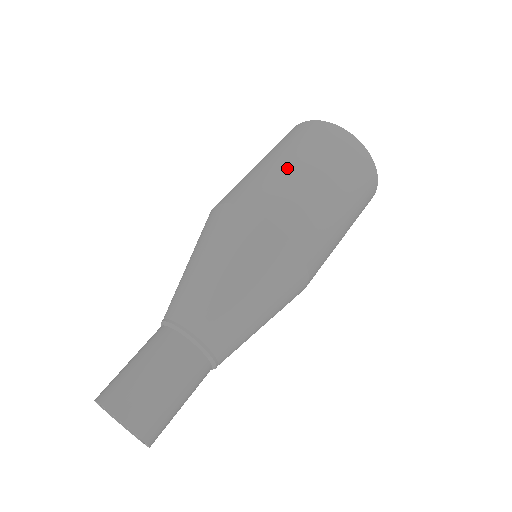
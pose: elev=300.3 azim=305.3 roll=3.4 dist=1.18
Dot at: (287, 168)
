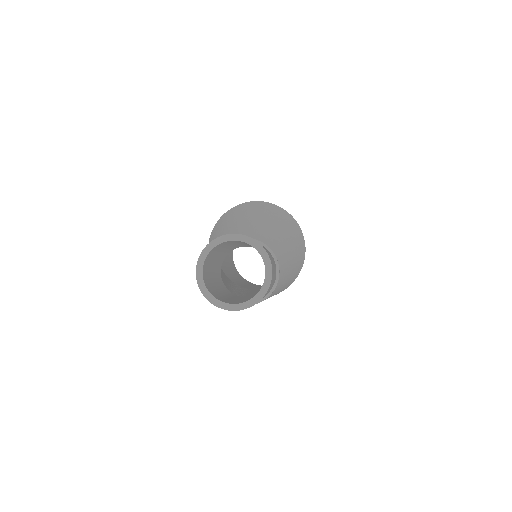
Dot at: occluded
